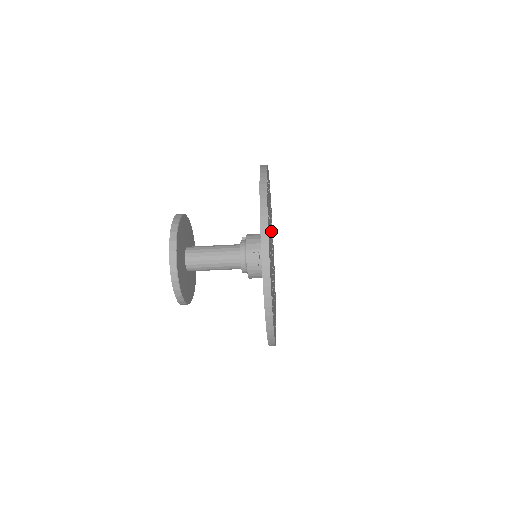
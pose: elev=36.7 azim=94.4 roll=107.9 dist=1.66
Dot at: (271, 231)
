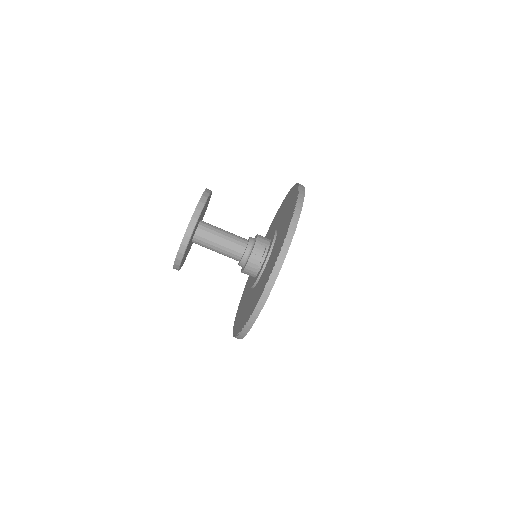
Dot at: occluded
